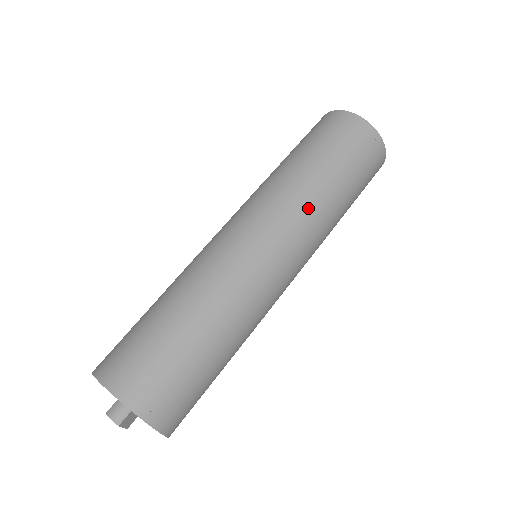
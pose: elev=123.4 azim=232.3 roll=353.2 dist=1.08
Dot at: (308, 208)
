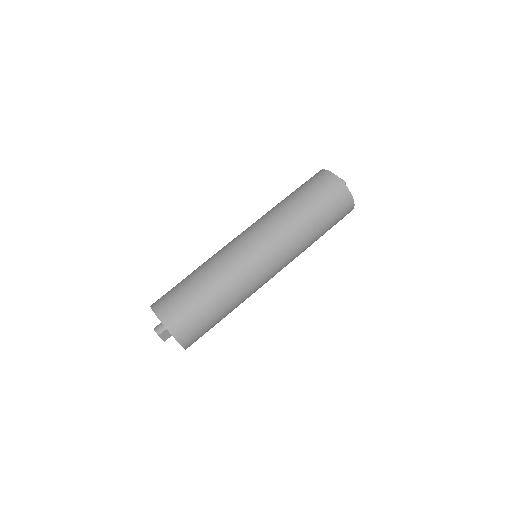
Dot at: (285, 228)
